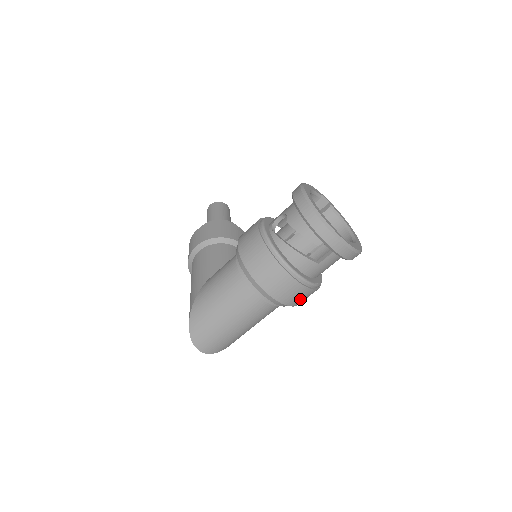
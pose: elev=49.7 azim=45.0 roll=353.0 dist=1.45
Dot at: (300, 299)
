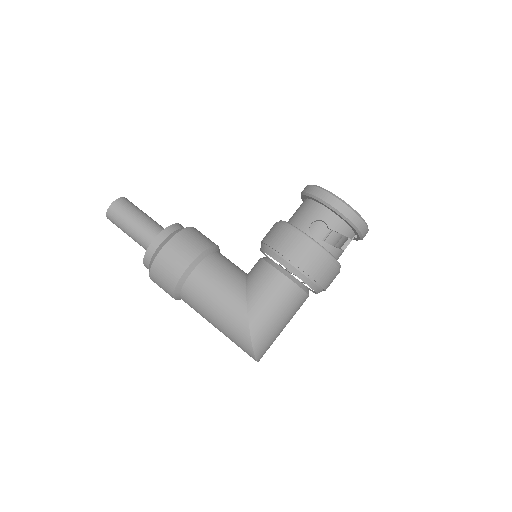
Dot at: occluded
